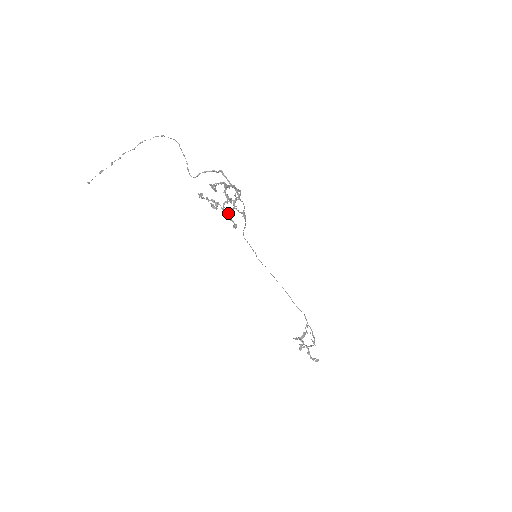
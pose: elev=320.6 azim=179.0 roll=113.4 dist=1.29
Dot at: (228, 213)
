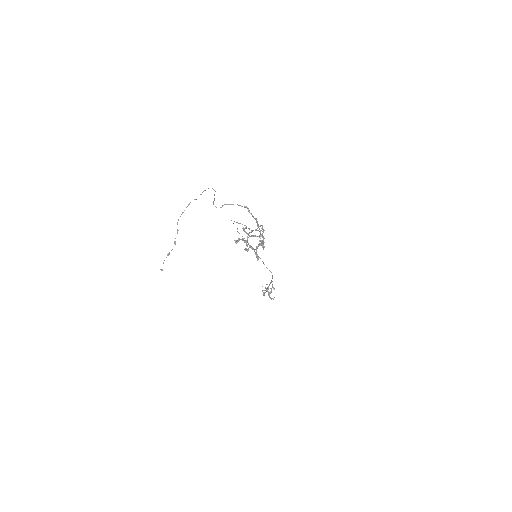
Dot at: (256, 251)
